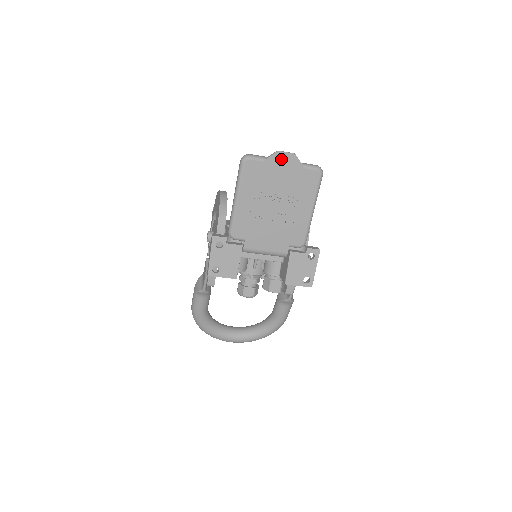
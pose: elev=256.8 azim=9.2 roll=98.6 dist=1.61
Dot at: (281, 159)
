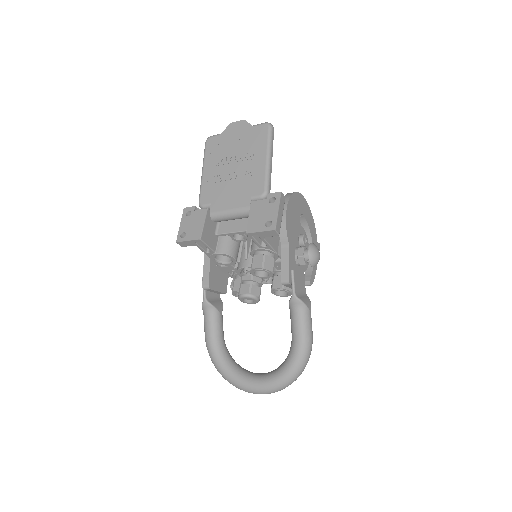
Dot at: (234, 128)
